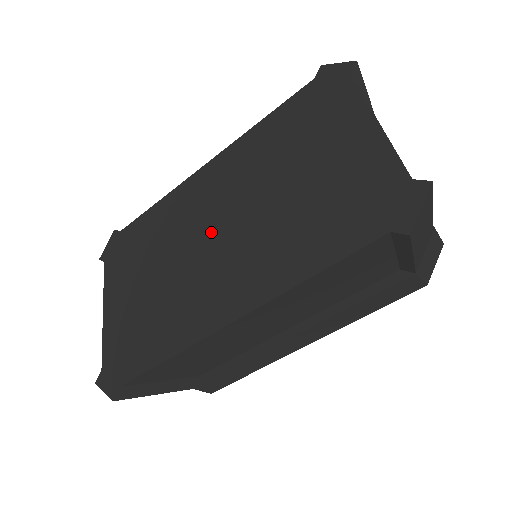
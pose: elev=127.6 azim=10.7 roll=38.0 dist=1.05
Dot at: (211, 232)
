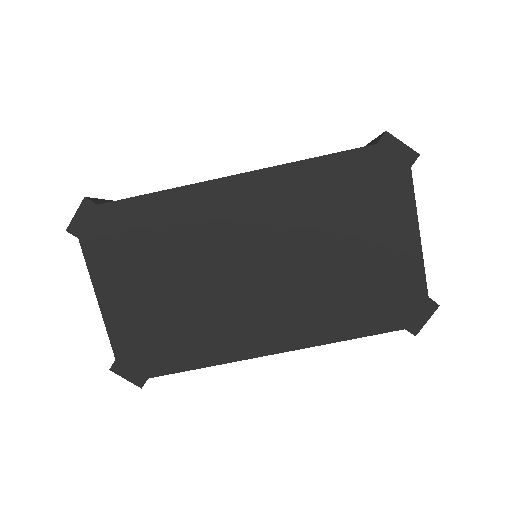
Dot at: (247, 266)
